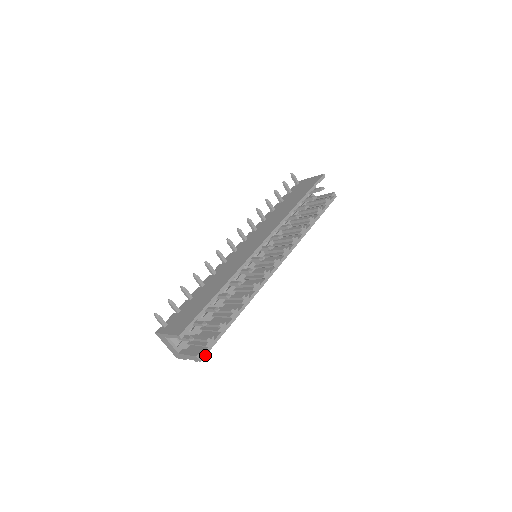
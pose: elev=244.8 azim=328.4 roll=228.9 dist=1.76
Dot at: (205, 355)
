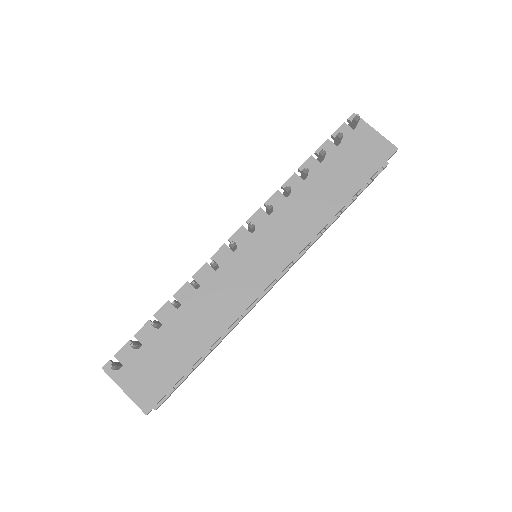
Dot at: occluded
